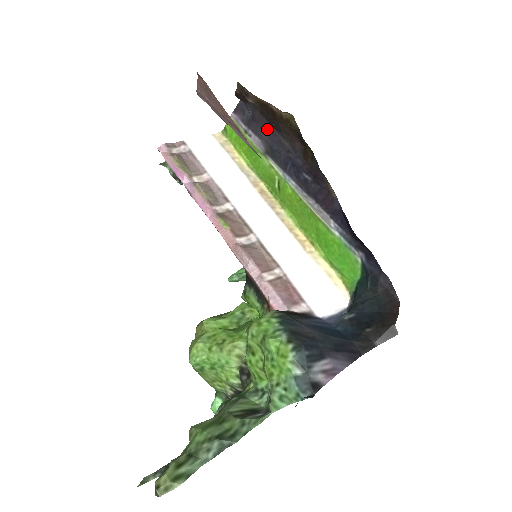
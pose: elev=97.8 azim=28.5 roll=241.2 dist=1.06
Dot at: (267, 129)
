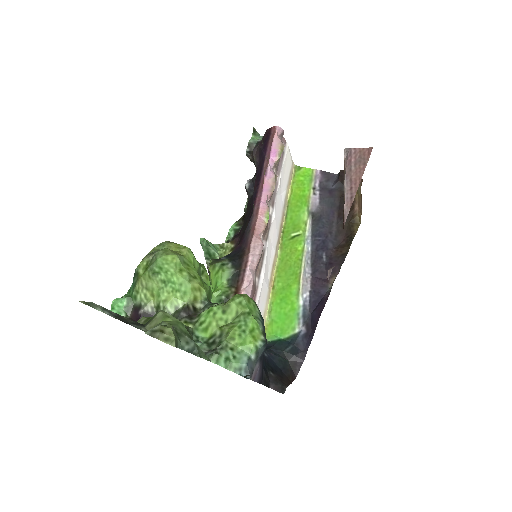
Dot at: (332, 207)
